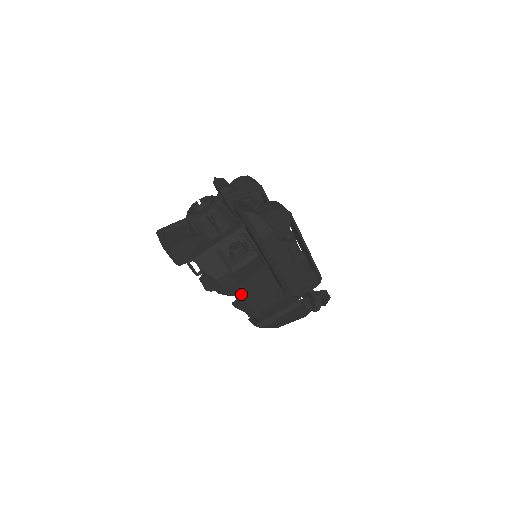
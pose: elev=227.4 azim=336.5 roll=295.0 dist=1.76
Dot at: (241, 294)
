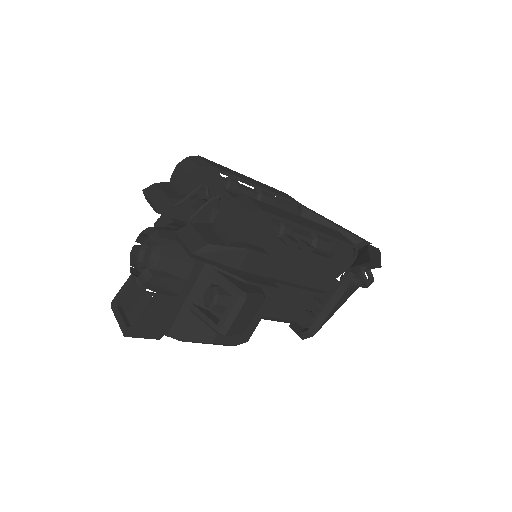
Dot at: occluded
